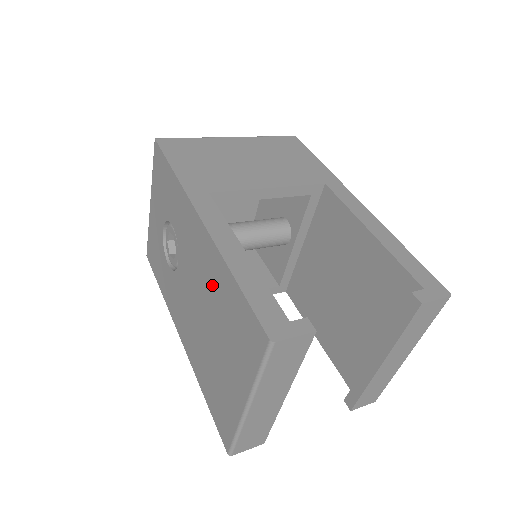
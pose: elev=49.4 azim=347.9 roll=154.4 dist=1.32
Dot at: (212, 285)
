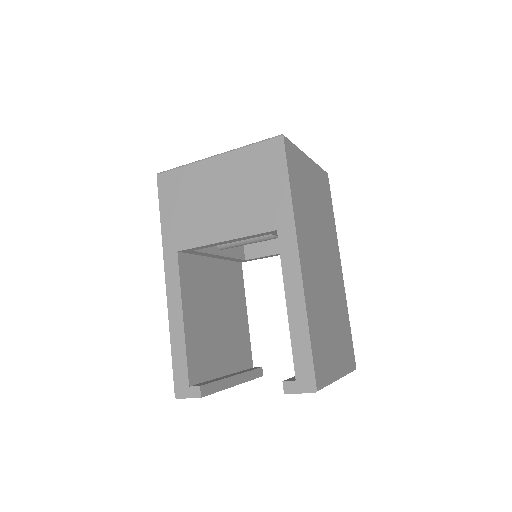
Dot at: occluded
